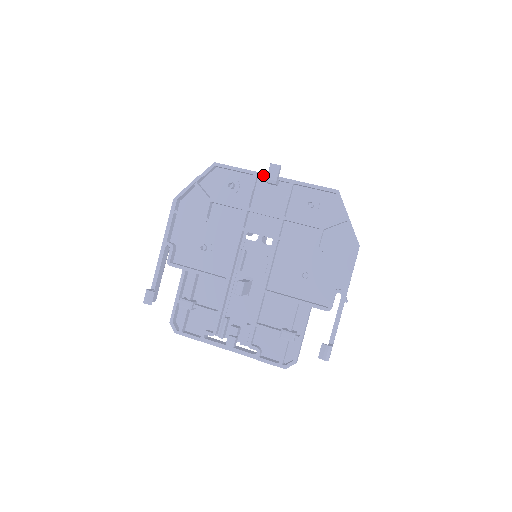
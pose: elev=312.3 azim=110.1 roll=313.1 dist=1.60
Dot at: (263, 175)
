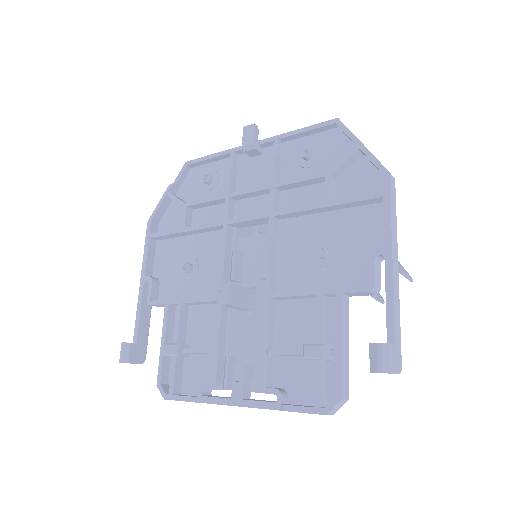
Dot at: (240, 148)
